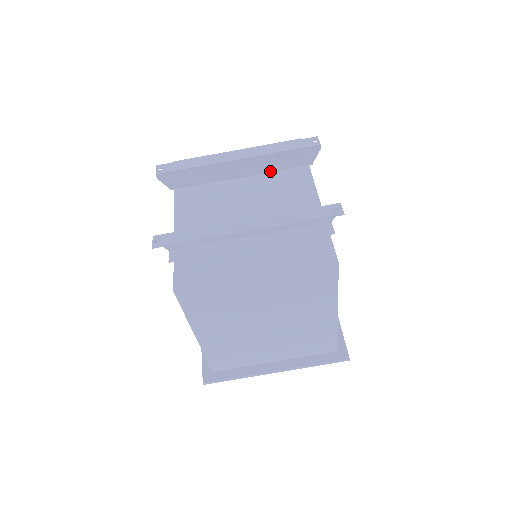
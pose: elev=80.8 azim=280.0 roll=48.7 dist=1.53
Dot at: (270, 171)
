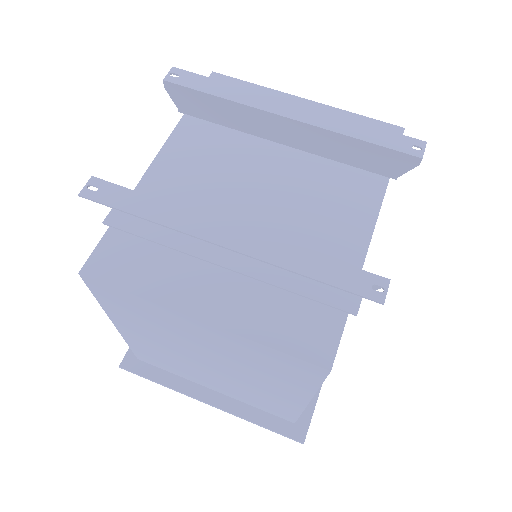
Dot at: (328, 157)
